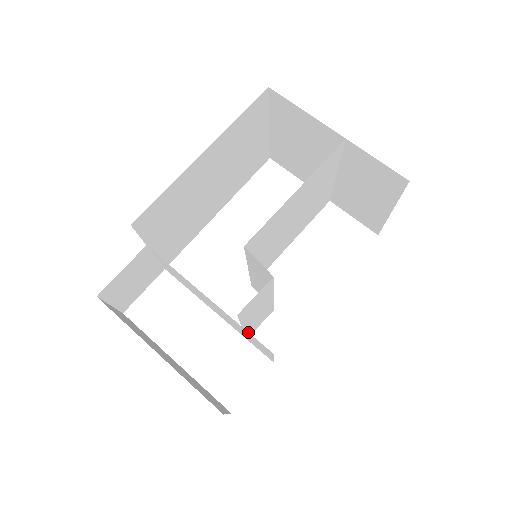
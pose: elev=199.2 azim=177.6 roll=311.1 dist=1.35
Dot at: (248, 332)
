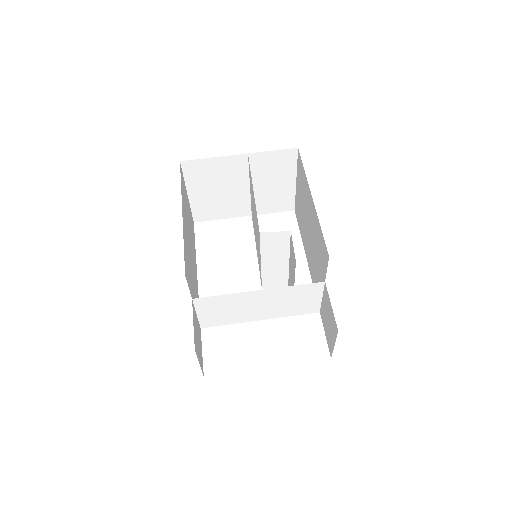
Dot at: (301, 285)
